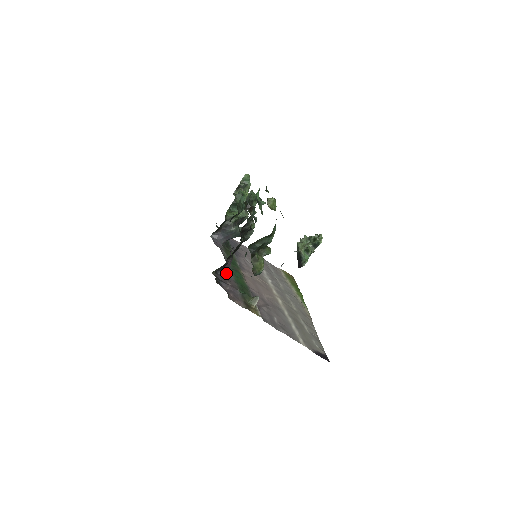
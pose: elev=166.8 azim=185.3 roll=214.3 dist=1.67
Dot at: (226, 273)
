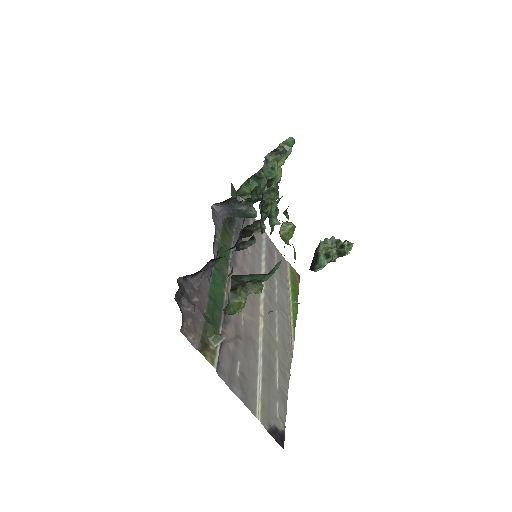
Dot at: occluded
